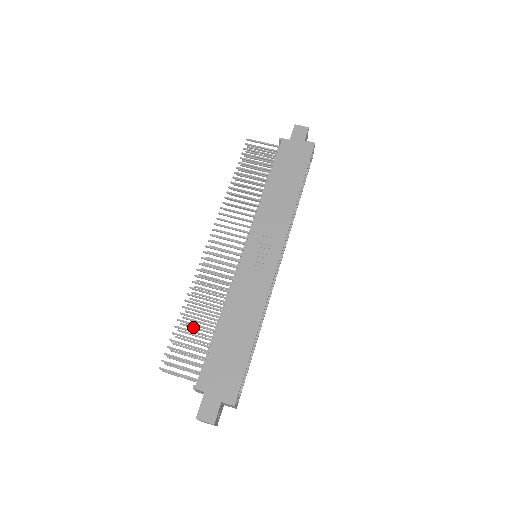
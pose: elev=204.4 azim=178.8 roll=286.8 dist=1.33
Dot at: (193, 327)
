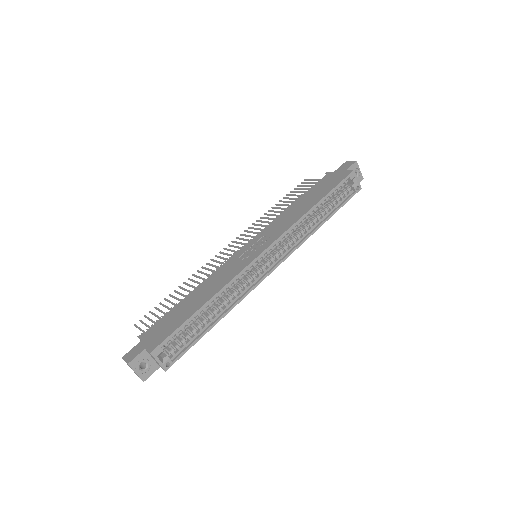
Dot at: occluded
